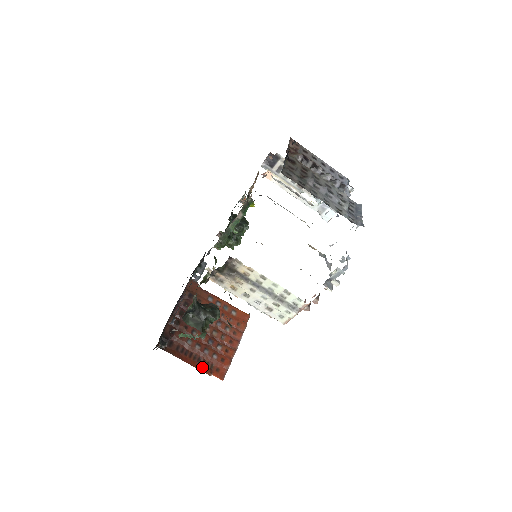
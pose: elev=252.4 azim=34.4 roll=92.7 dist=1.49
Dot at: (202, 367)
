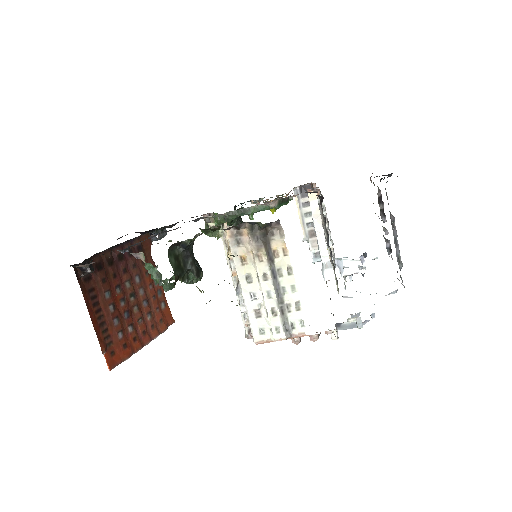
Dot at: (100, 335)
